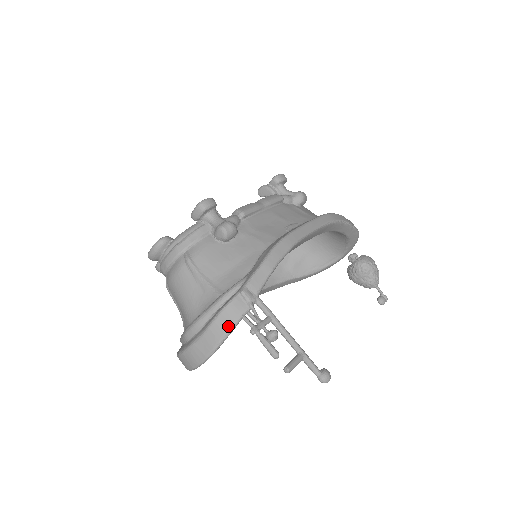
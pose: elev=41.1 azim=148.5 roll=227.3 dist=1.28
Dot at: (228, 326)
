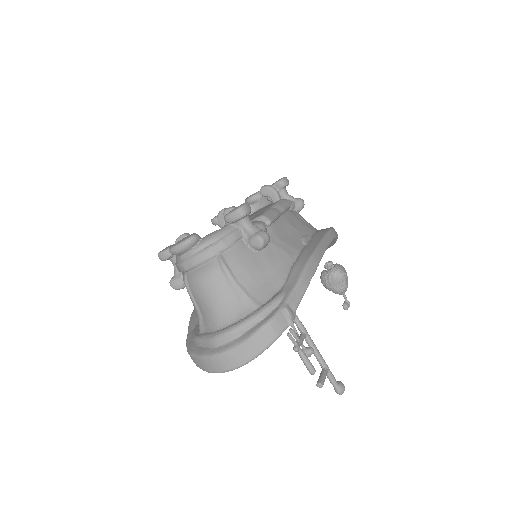
Dot at: (270, 340)
